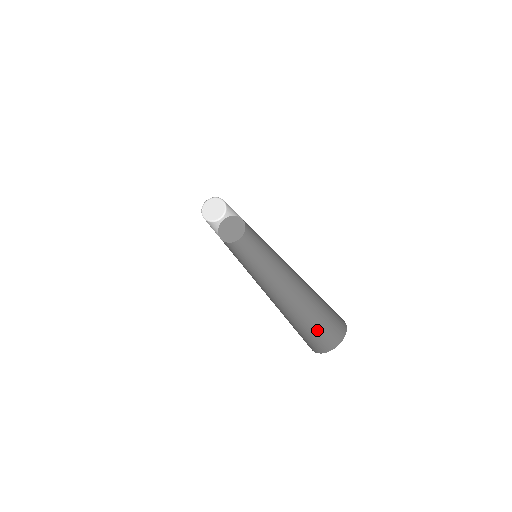
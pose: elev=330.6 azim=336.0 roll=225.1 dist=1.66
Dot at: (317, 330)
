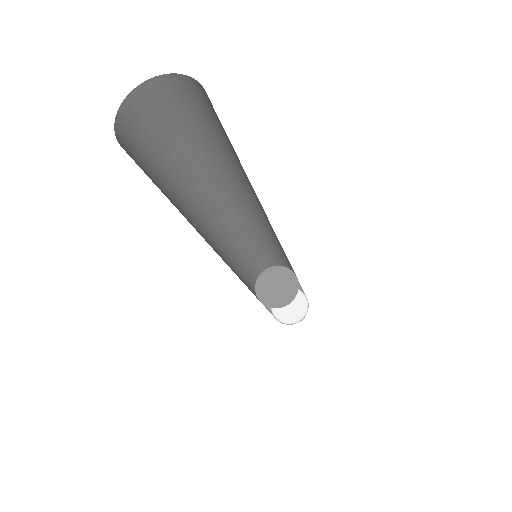
Dot at: occluded
